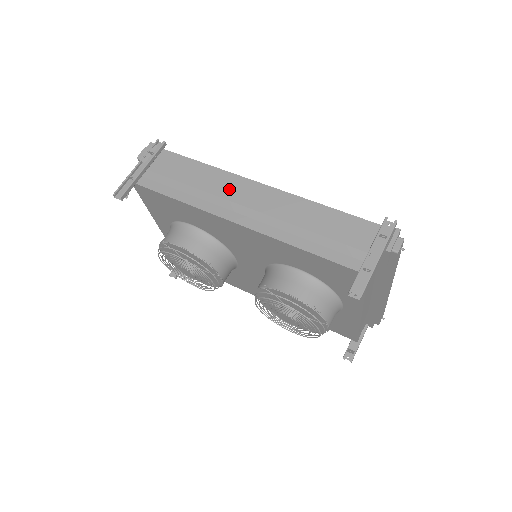
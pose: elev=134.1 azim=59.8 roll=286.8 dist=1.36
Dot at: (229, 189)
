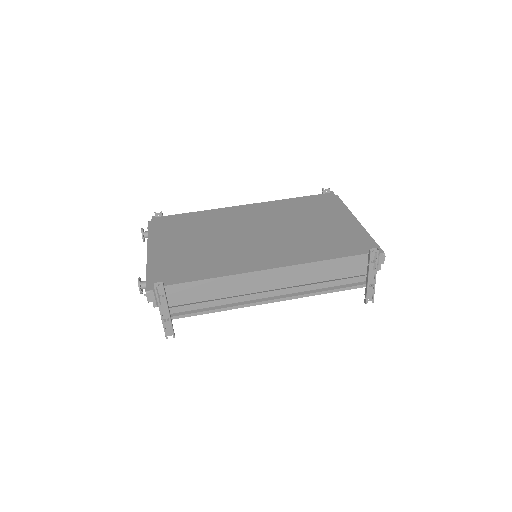
Dot at: (247, 286)
